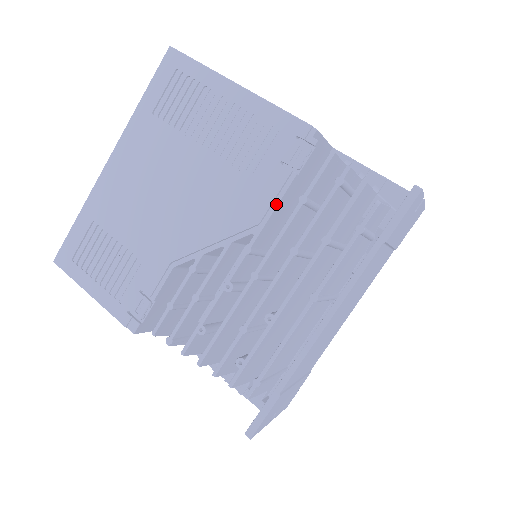
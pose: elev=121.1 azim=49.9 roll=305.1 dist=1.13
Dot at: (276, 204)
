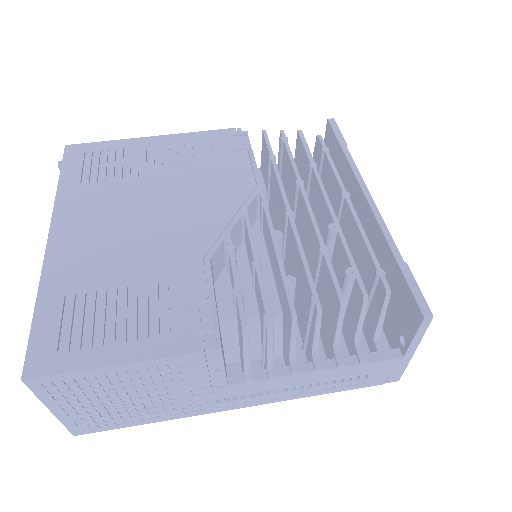
Dot at: (256, 169)
